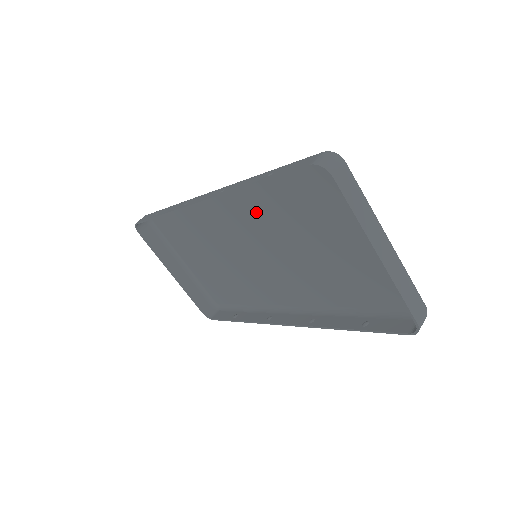
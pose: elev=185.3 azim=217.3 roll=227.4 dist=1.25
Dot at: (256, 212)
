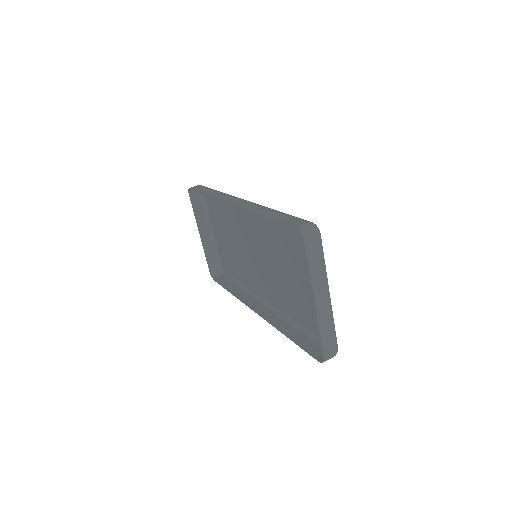
Dot at: (265, 229)
